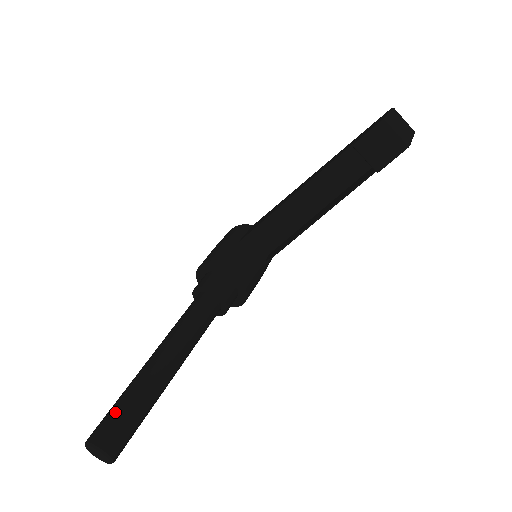
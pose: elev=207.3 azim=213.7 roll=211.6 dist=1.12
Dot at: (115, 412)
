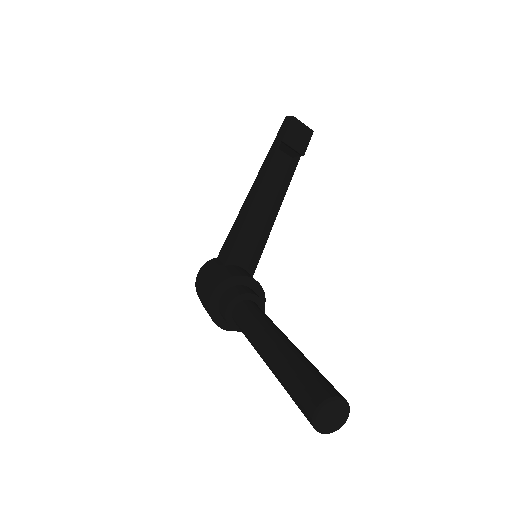
Dot at: (306, 376)
